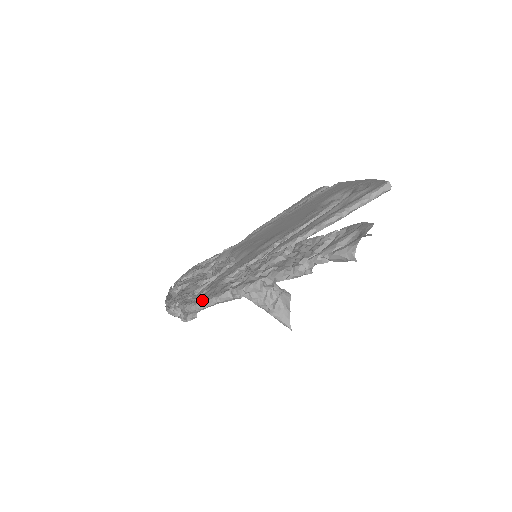
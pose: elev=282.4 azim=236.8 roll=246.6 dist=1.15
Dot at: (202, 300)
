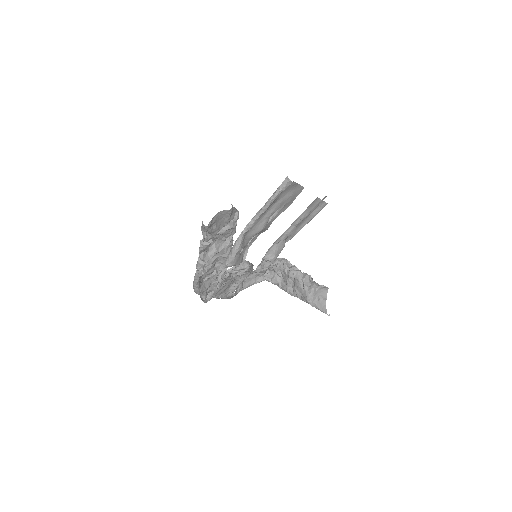
Dot at: occluded
